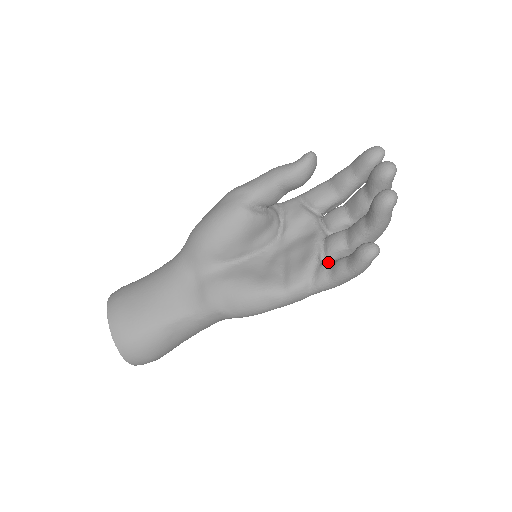
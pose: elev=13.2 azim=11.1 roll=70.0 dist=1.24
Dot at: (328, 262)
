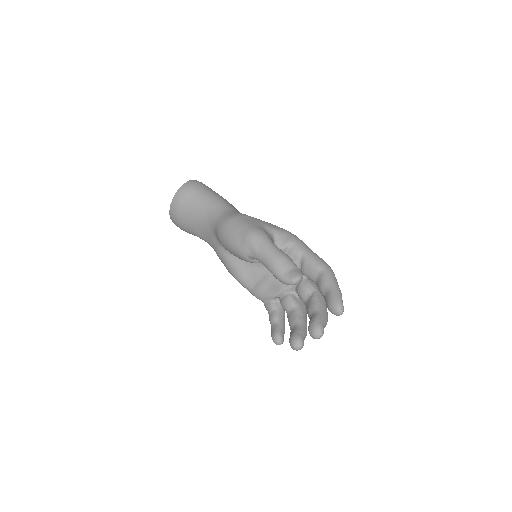
Dot at: (275, 307)
